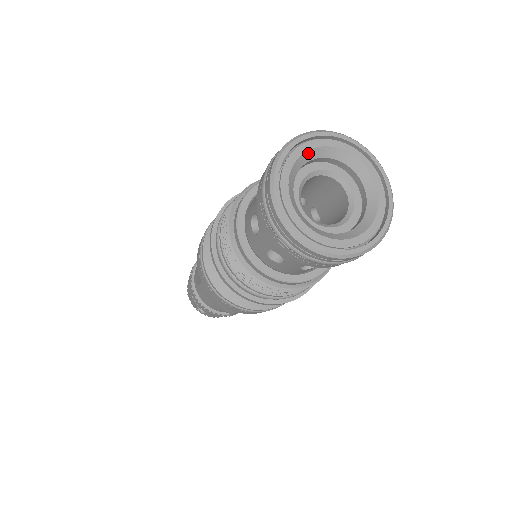
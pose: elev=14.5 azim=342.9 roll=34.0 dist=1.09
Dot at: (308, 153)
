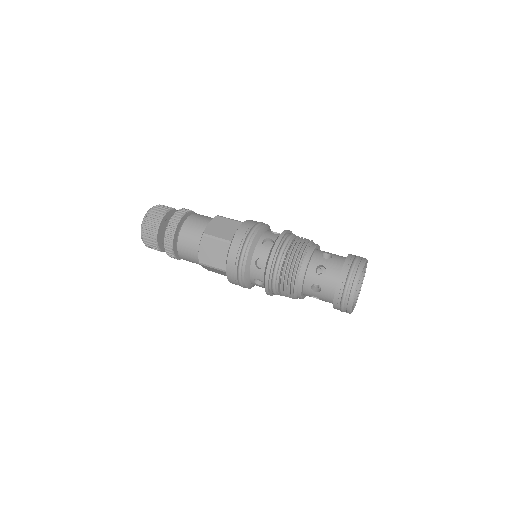
Dot at: occluded
